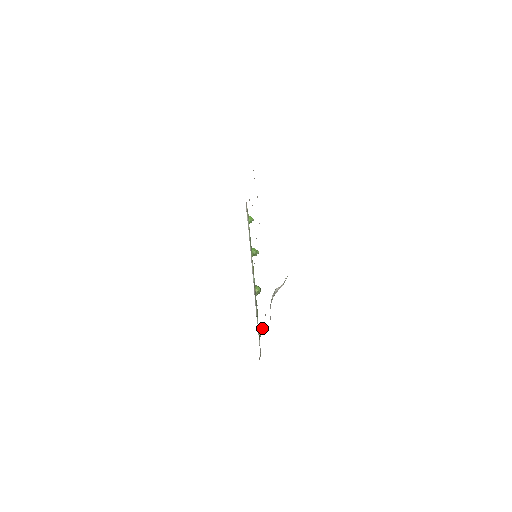
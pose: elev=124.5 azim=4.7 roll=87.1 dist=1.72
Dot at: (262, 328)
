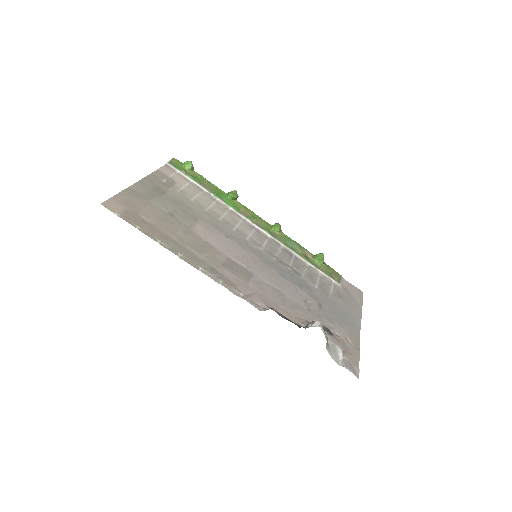
Dot at: (319, 260)
